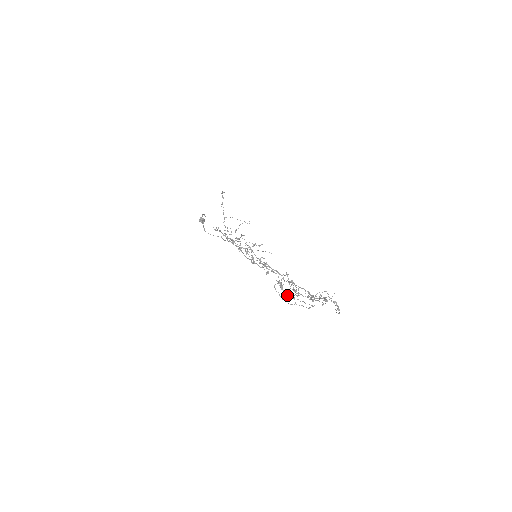
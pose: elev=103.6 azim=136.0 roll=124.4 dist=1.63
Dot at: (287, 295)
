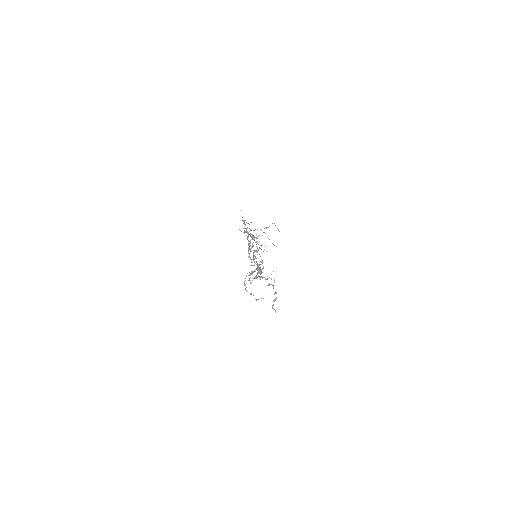
Dot at: occluded
